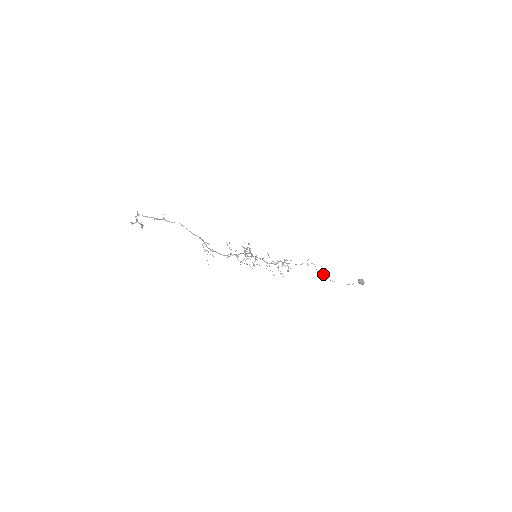
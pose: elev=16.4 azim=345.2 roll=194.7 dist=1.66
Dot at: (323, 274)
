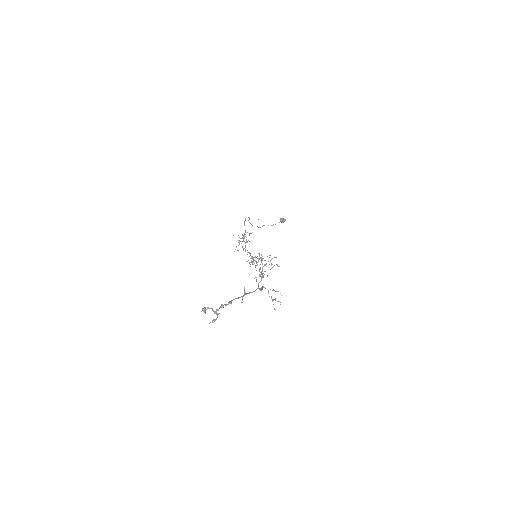
Dot at: occluded
